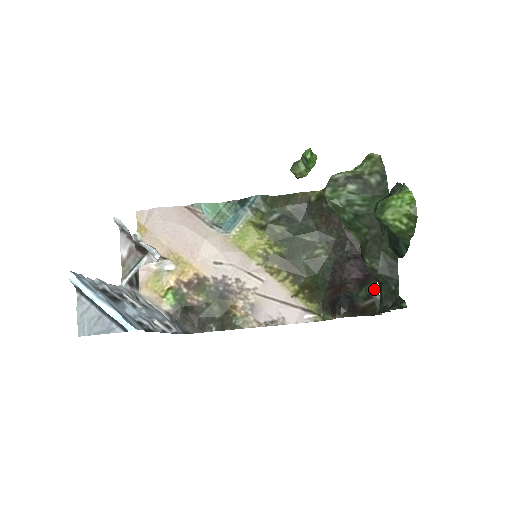
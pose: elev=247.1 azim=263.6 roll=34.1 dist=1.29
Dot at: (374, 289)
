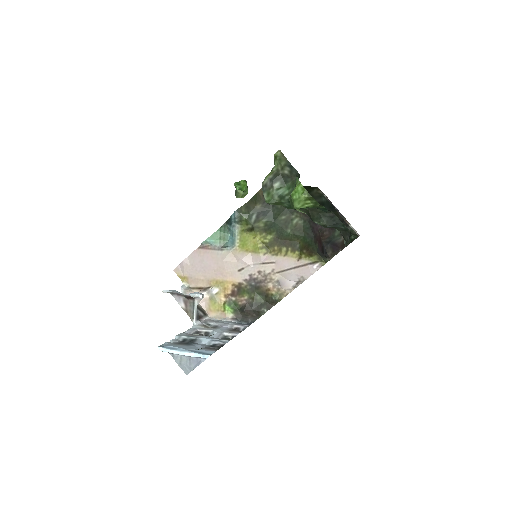
Dot at: occluded
